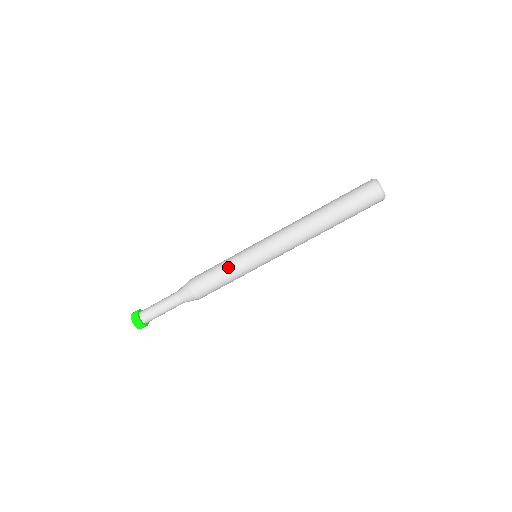
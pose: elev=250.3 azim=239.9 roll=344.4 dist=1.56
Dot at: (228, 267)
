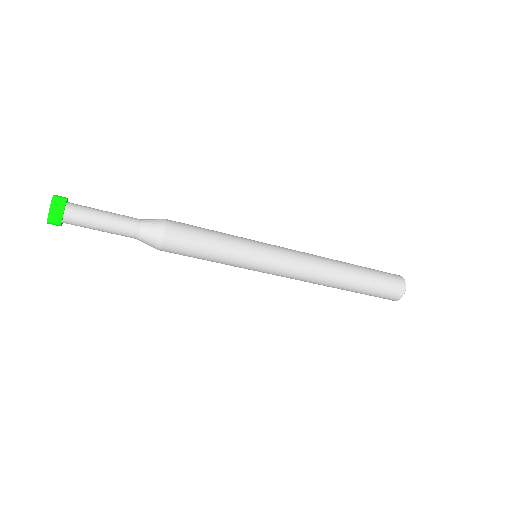
Dot at: (224, 254)
